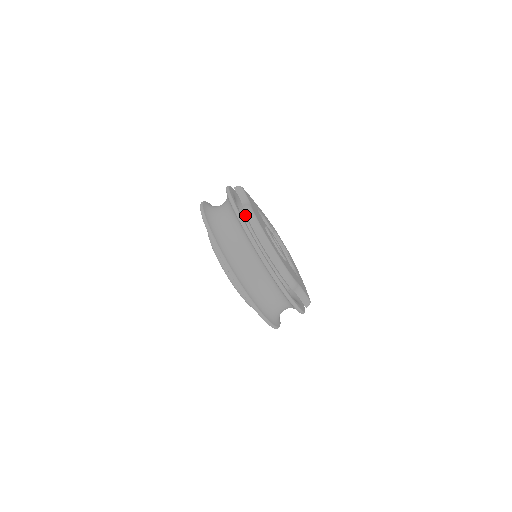
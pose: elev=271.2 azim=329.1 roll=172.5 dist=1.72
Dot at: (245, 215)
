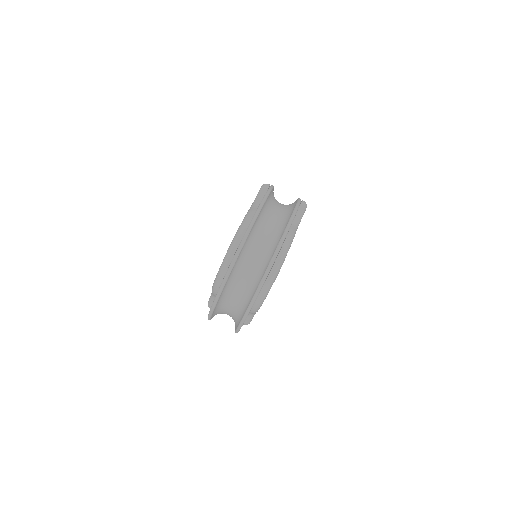
Dot at: occluded
